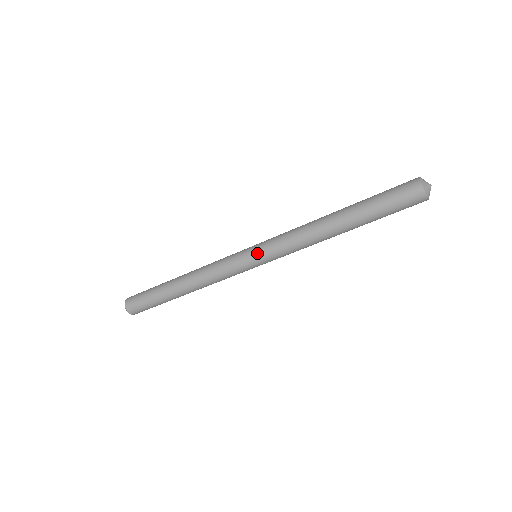
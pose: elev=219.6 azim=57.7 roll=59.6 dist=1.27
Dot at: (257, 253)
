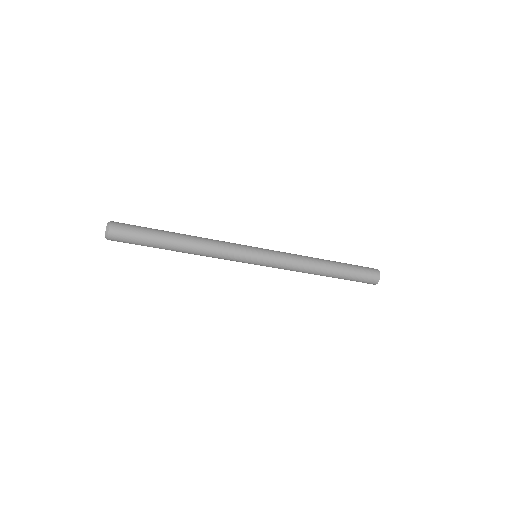
Dot at: (264, 252)
